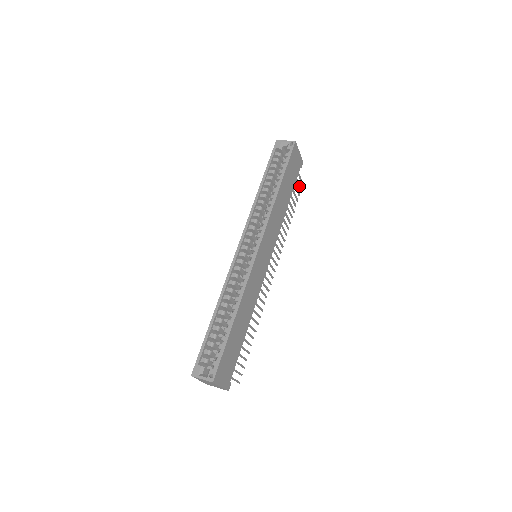
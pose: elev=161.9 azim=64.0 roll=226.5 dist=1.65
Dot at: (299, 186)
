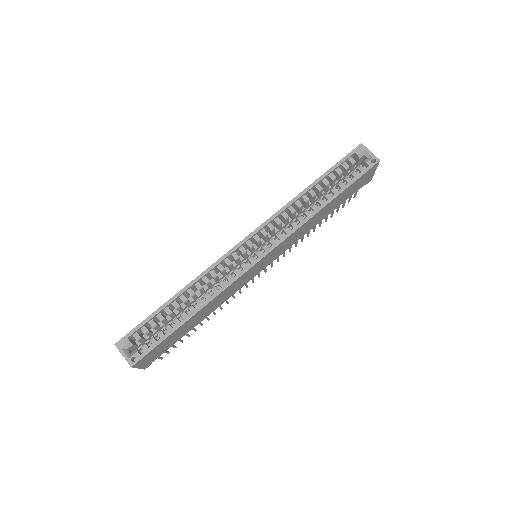
Dot at: (350, 199)
